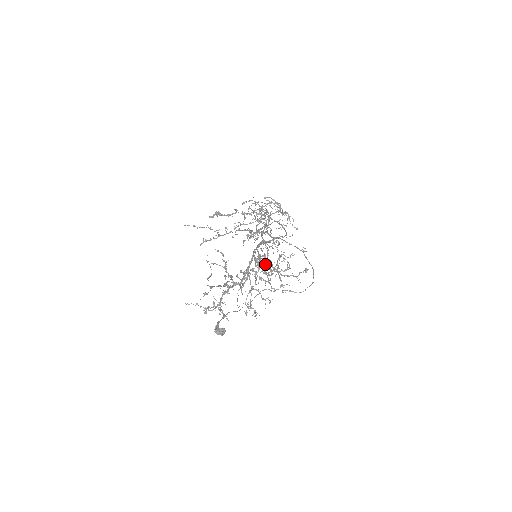
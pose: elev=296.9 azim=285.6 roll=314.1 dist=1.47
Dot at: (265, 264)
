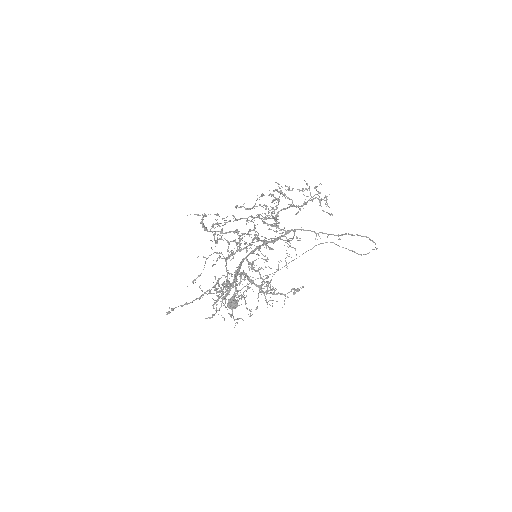
Dot at: occluded
